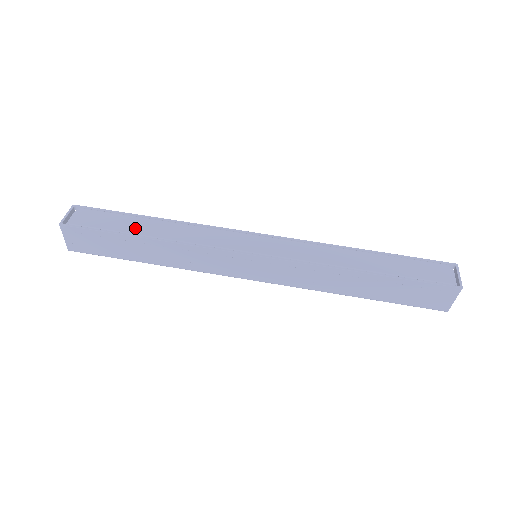
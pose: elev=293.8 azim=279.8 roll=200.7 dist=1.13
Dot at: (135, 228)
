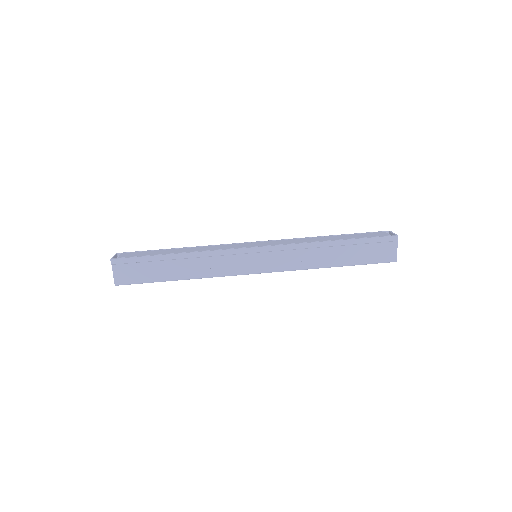
Dot at: (167, 252)
